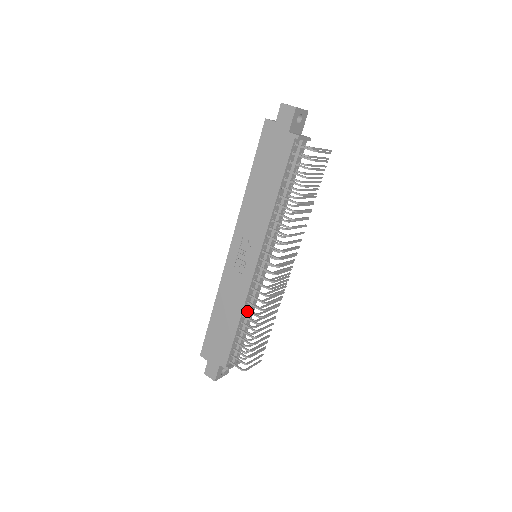
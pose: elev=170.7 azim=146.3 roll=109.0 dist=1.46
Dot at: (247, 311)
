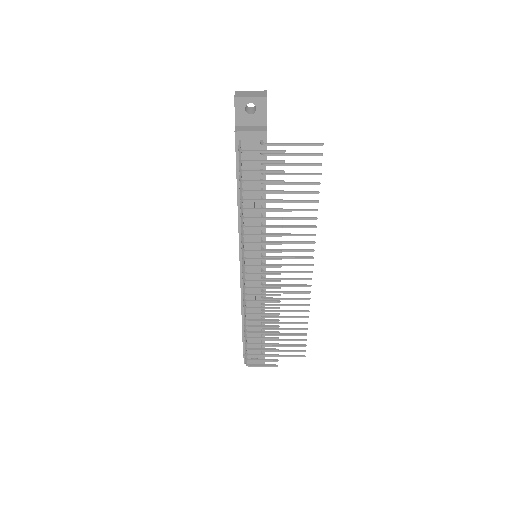
Dot at: (251, 309)
